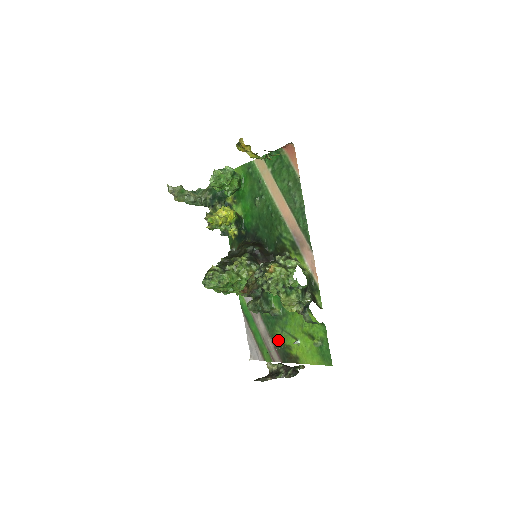
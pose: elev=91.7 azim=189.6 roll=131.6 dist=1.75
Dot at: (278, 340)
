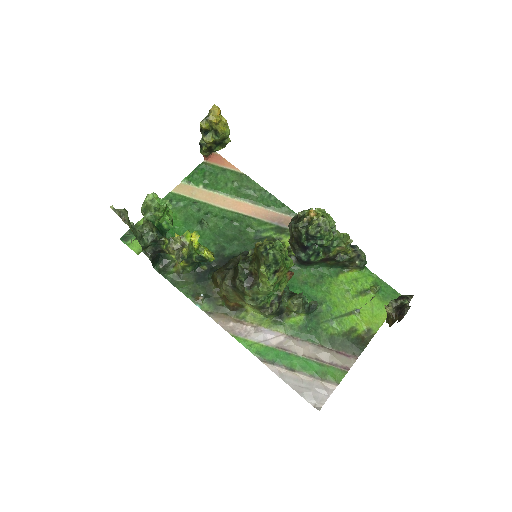
Dot at: (335, 337)
